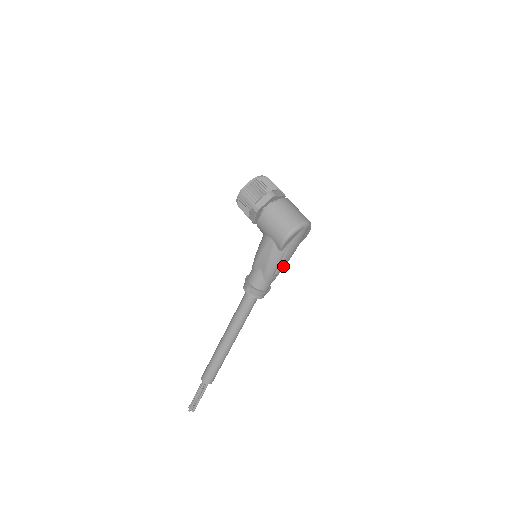
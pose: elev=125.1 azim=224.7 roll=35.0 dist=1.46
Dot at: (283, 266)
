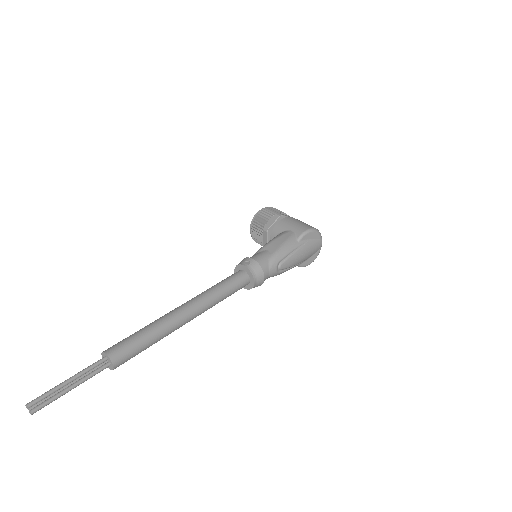
Dot at: (290, 262)
